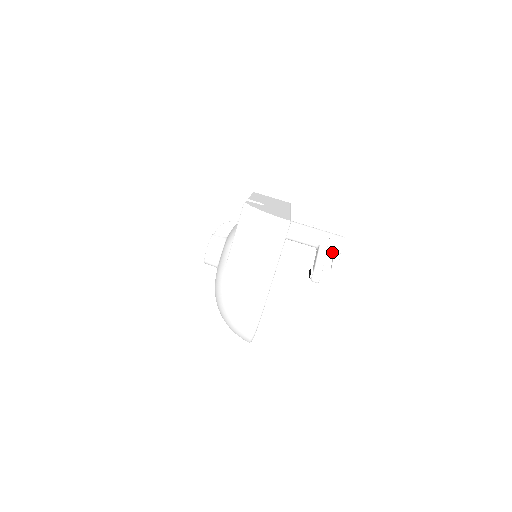
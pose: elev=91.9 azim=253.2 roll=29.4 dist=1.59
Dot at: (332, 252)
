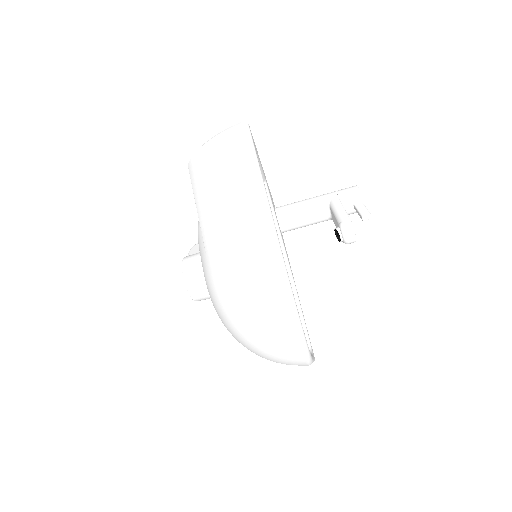
Dot at: (352, 210)
